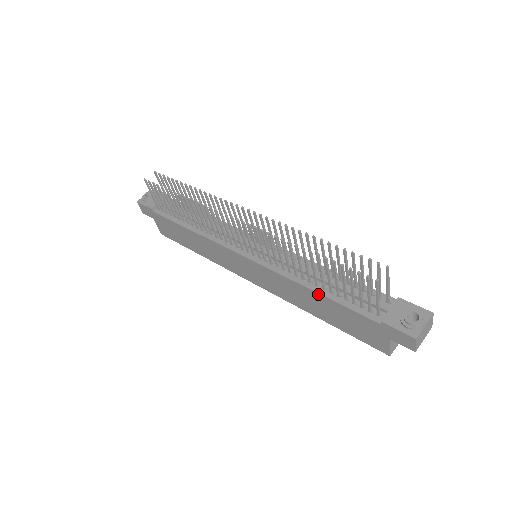
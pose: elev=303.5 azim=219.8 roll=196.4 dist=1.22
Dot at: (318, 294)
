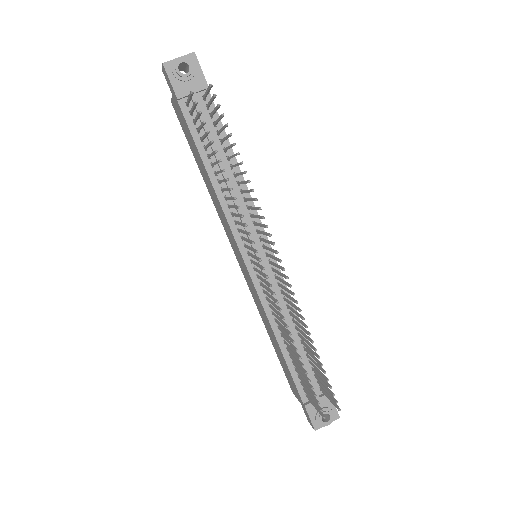
Dot at: (280, 349)
